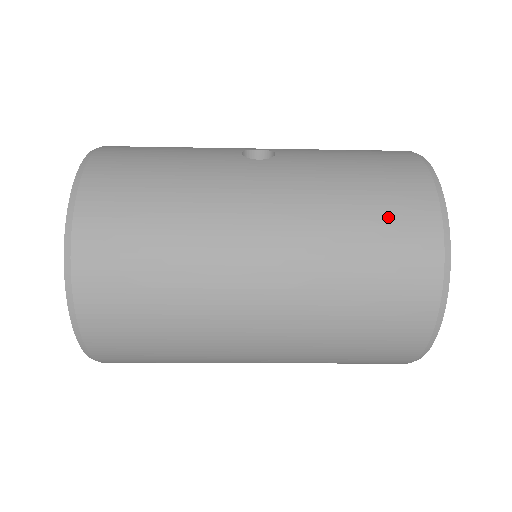
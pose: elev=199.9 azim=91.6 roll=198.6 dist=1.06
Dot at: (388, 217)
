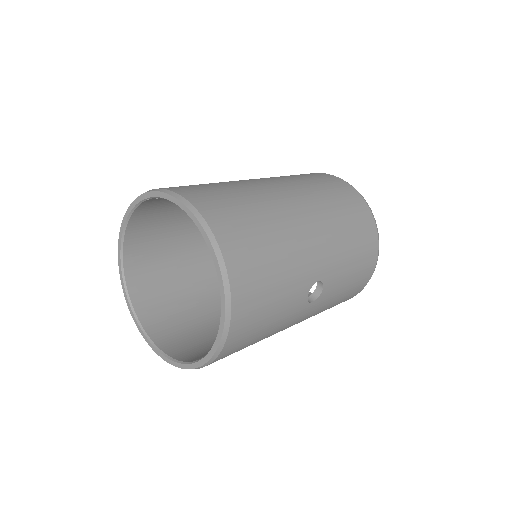
Dot at: occluded
